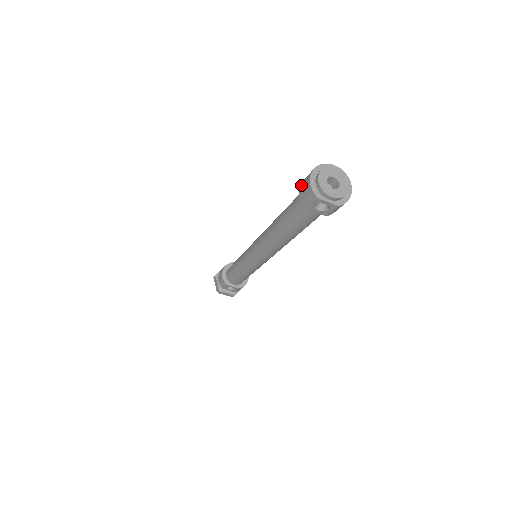
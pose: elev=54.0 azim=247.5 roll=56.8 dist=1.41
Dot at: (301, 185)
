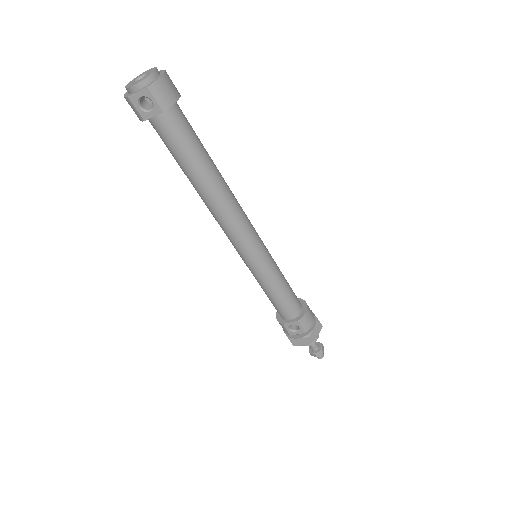
Dot at: occluded
